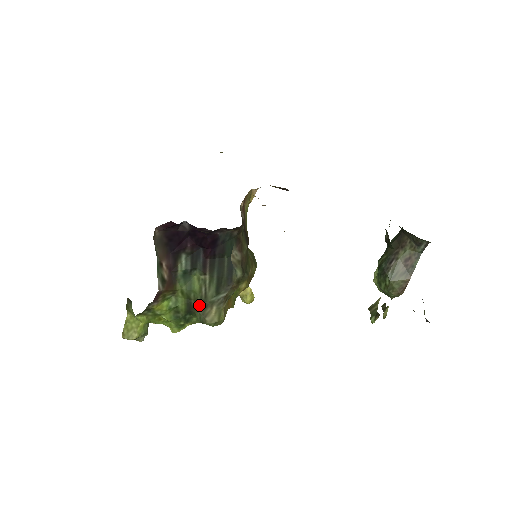
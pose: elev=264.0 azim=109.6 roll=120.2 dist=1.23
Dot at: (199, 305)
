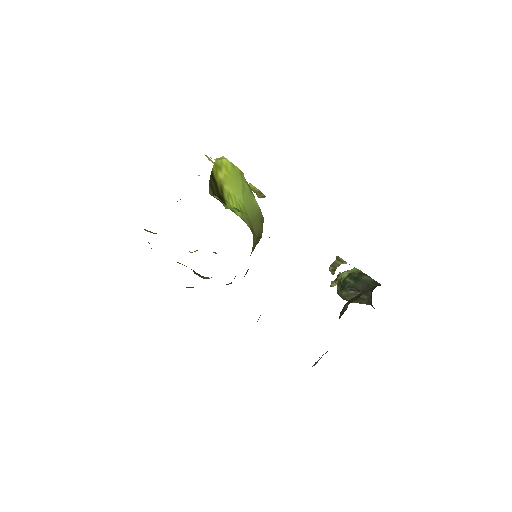
Dot at: (196, 273)
